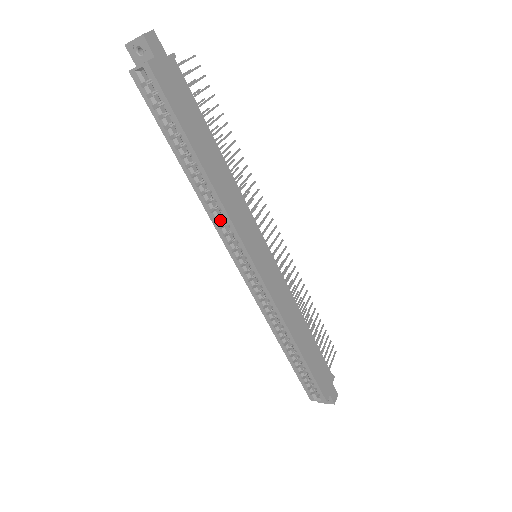
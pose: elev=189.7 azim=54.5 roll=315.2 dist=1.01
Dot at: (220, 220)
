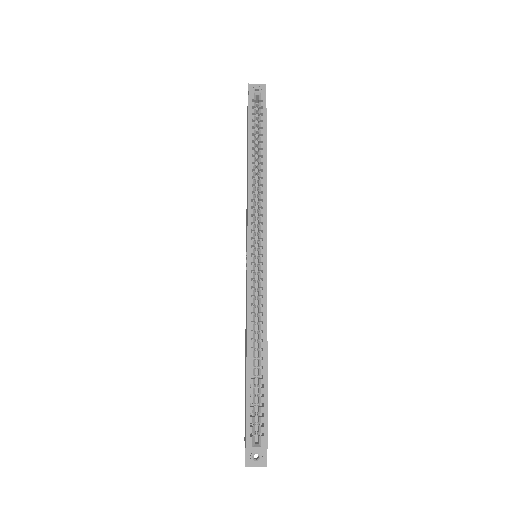
Dot at: (255, 203)
